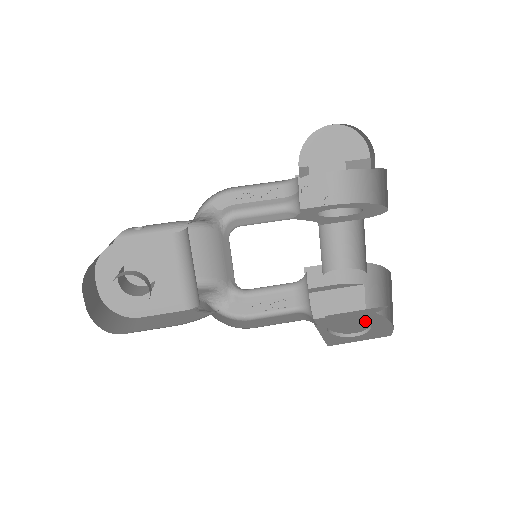
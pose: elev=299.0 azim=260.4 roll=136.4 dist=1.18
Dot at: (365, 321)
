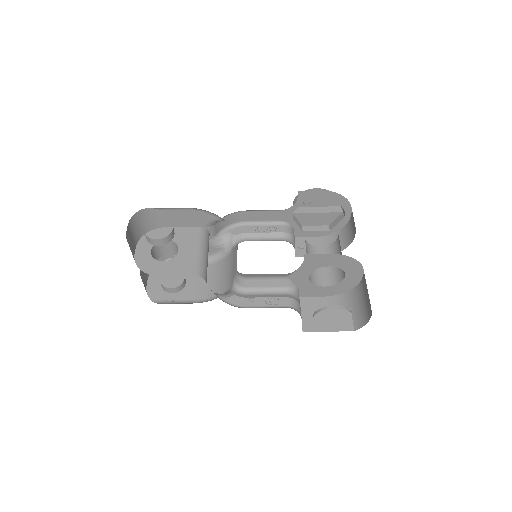
Dot at: occluded
